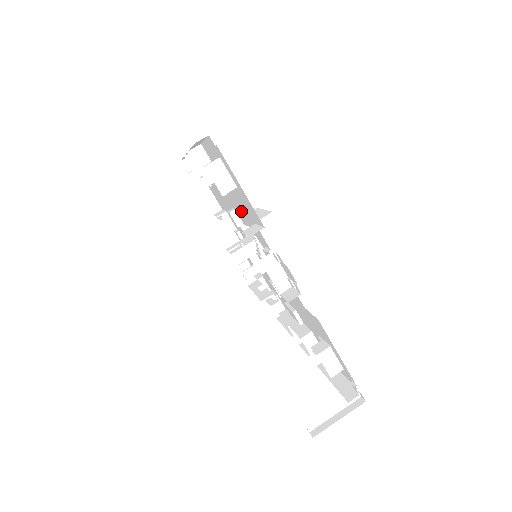
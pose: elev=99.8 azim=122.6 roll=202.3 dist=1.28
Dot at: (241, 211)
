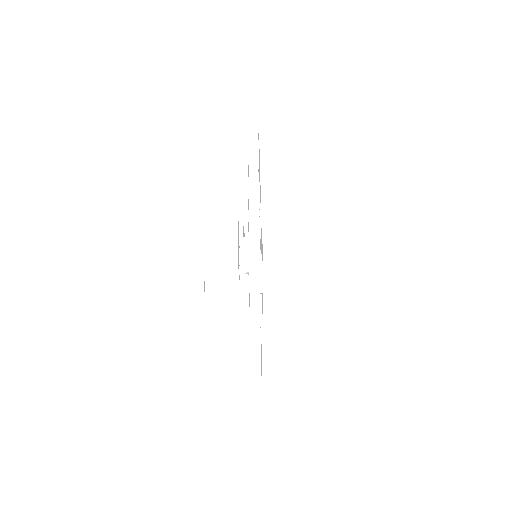
Dot at: occluded
